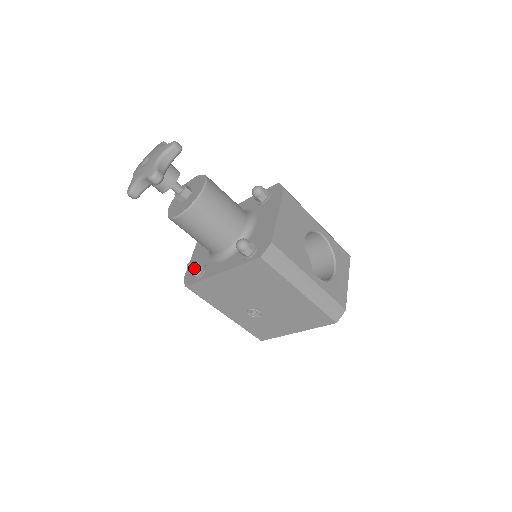
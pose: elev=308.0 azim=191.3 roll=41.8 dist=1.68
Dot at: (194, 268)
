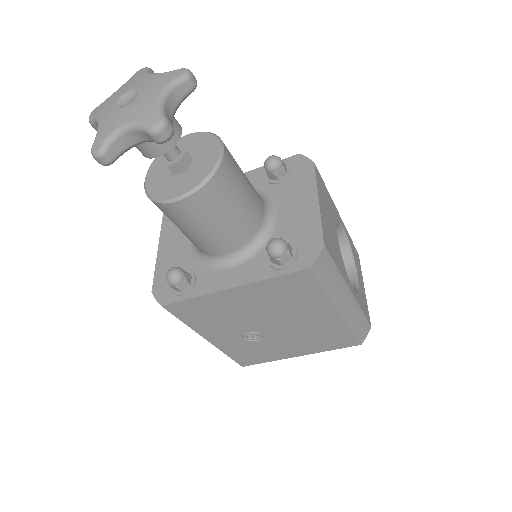
Dot at: (181, 278)
